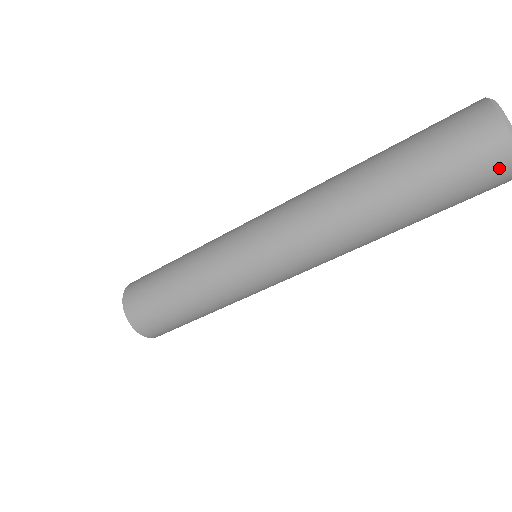
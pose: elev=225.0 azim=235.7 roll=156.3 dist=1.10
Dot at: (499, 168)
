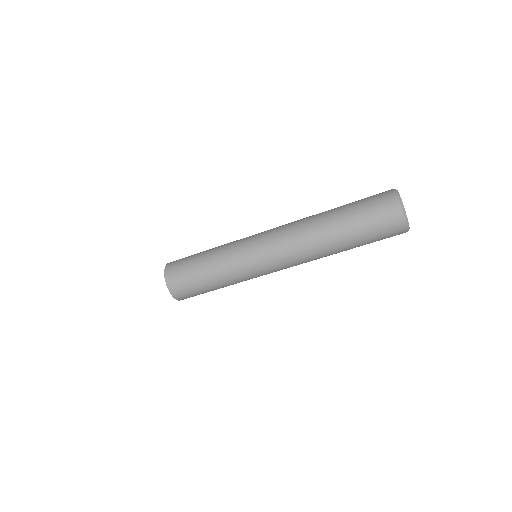
Dot at: (395, 223)
